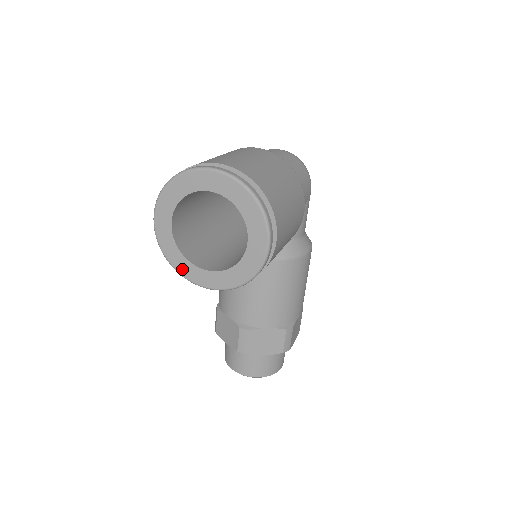
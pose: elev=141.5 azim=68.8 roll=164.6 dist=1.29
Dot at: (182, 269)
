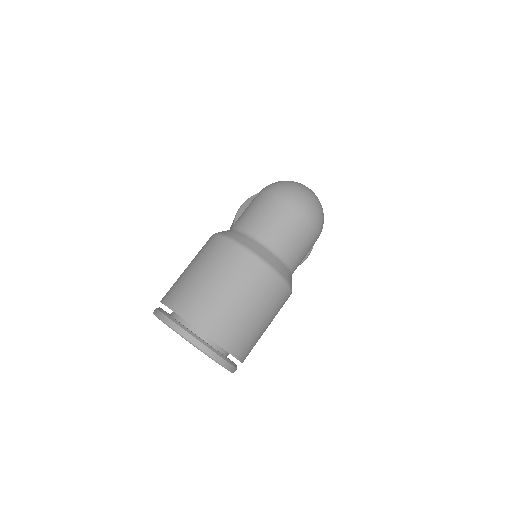
Dot at: occluded
